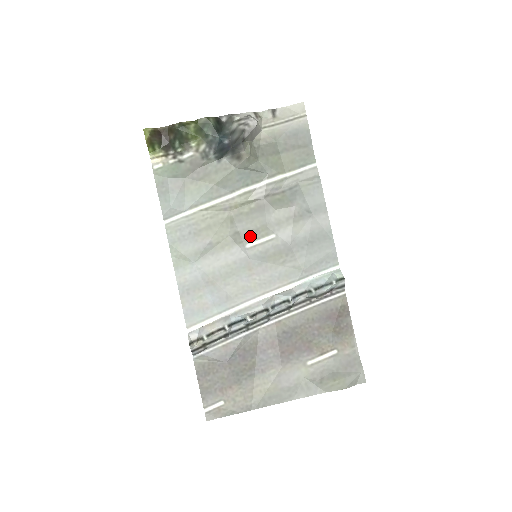
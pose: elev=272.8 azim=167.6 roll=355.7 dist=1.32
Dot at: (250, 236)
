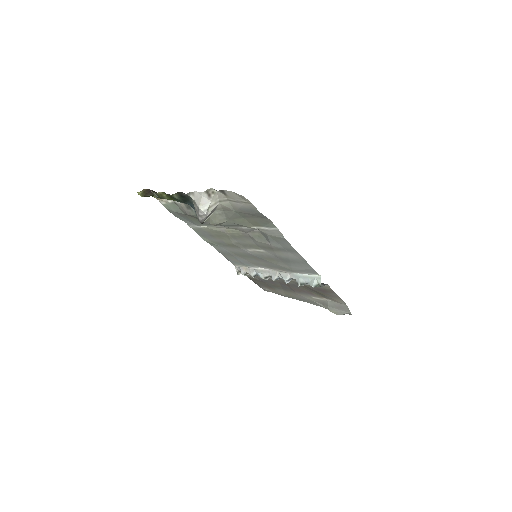
Dot at: (247, 246)
